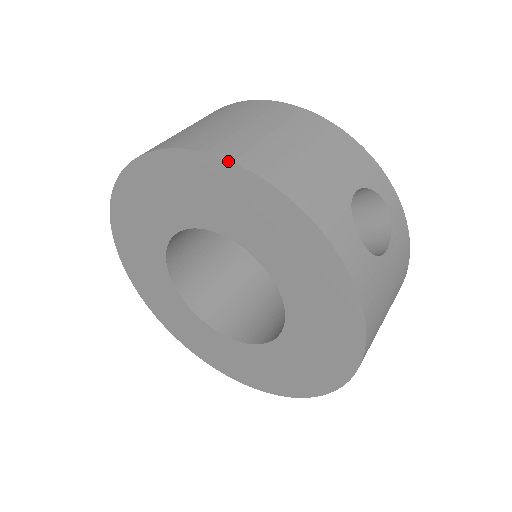
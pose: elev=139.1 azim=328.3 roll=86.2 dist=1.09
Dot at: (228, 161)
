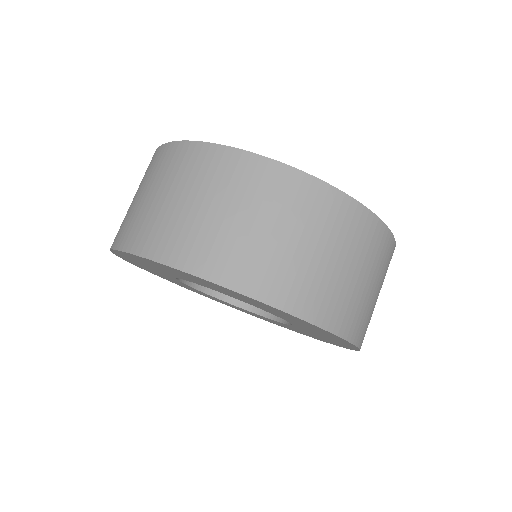
Dot at: (329, 332)
